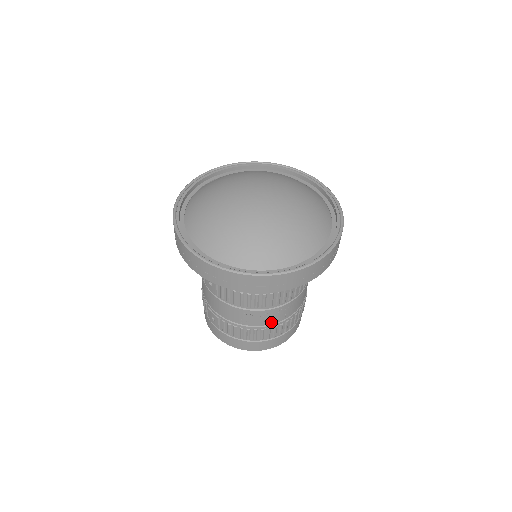
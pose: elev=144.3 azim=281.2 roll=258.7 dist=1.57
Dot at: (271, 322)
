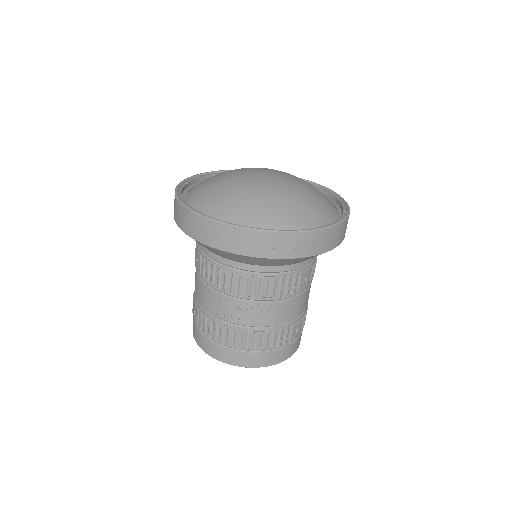
Dot at: (248, 323)
